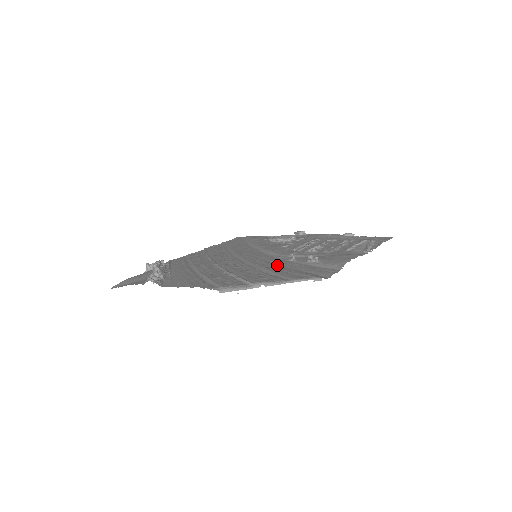
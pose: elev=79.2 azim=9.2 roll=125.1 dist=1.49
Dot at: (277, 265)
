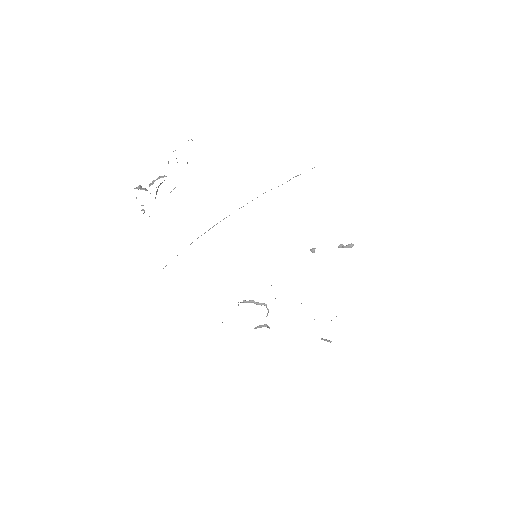
Dot at: occluded
